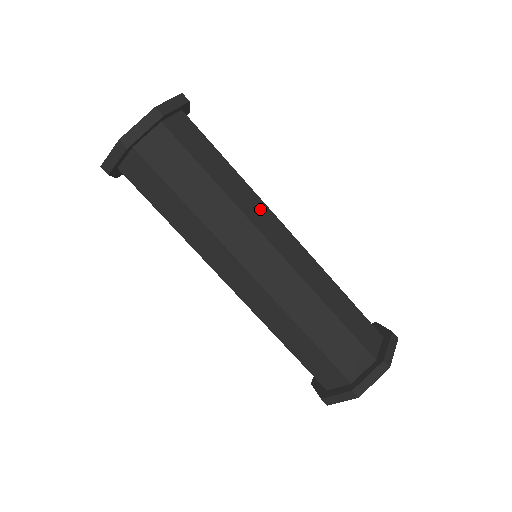
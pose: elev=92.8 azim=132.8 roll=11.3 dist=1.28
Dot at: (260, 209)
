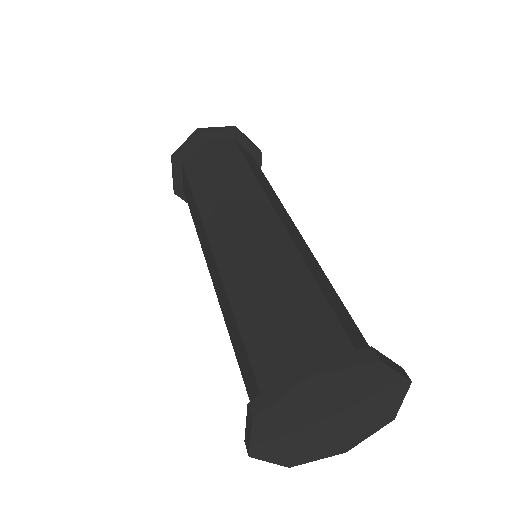
Dot at: (281, 207)
